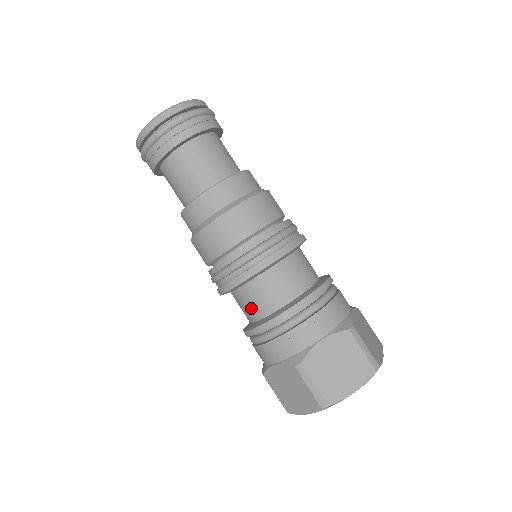
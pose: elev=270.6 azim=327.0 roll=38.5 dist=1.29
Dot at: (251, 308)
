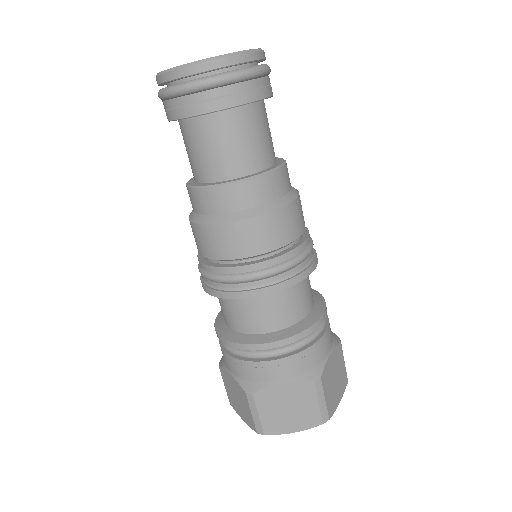
Dot at: (227, 315)
